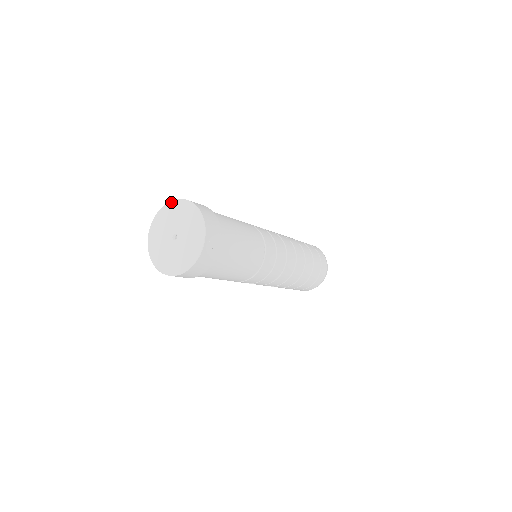
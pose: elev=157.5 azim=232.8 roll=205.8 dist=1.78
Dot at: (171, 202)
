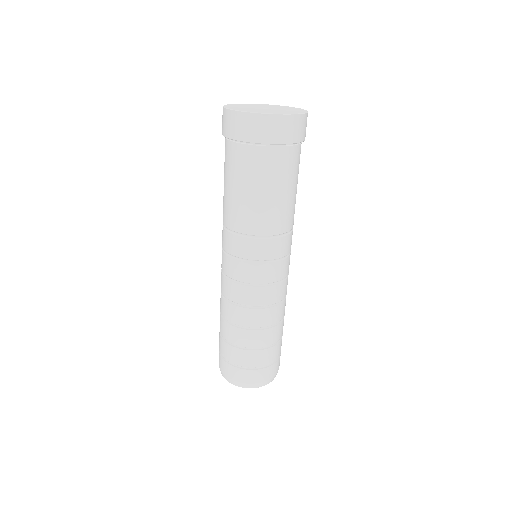
Dot at: occluded
